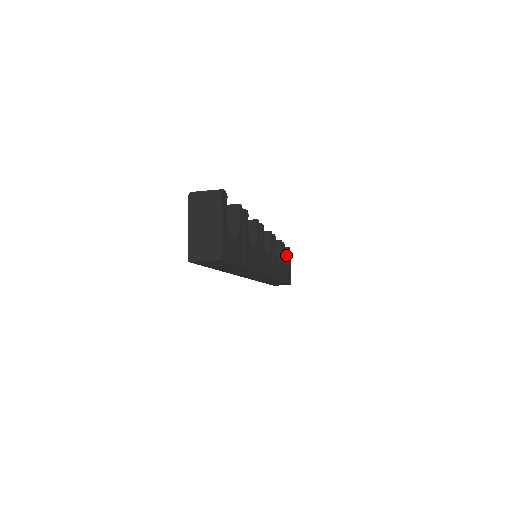
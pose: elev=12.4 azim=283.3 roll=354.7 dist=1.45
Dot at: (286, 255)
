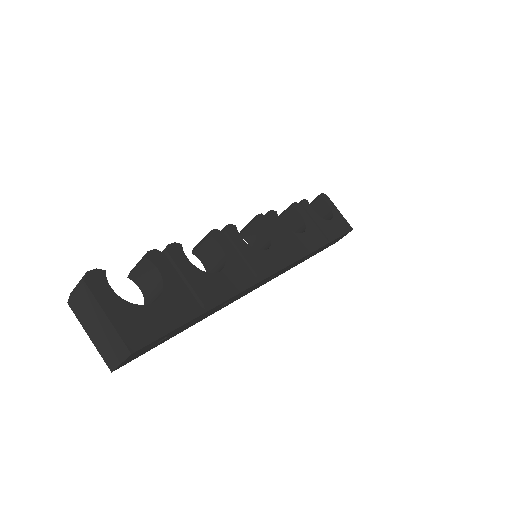
Dot at: (324, 204)
